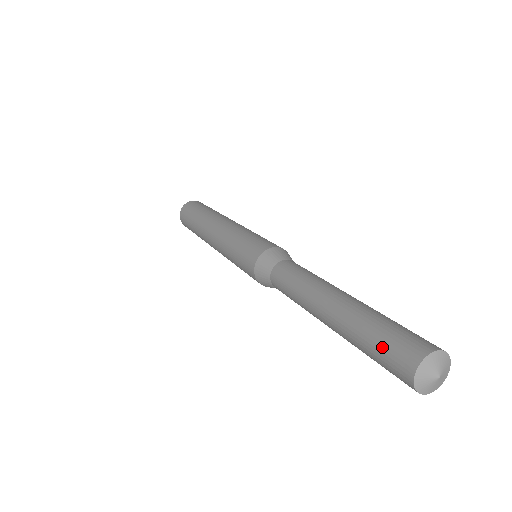
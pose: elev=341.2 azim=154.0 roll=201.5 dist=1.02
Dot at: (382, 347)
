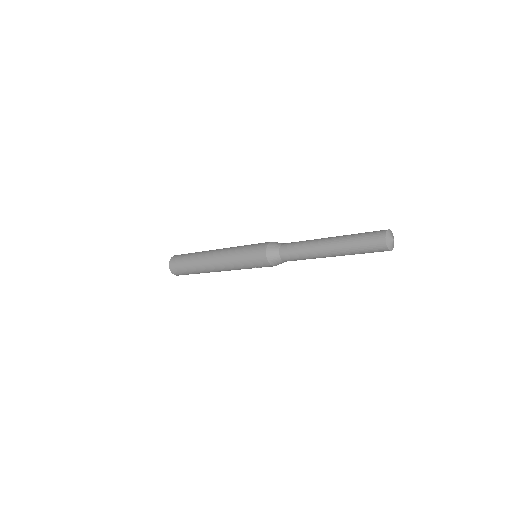
Dot at: (367, 233)
